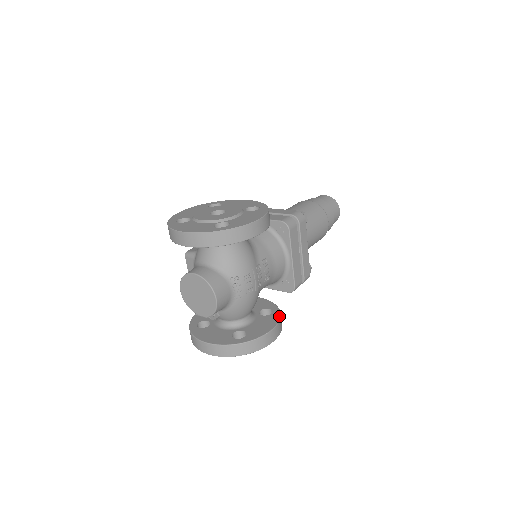
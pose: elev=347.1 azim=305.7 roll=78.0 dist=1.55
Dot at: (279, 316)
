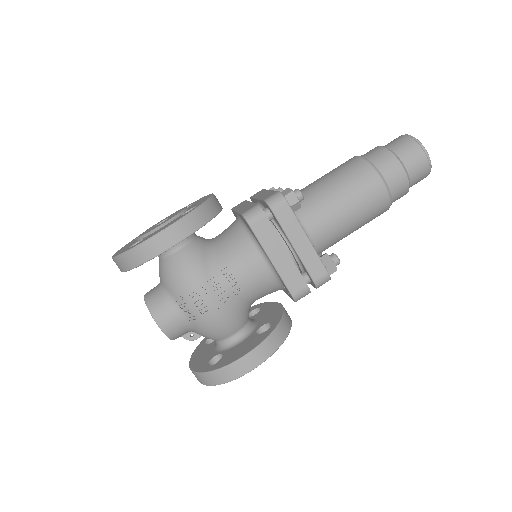
Dot at: (265, 337)
